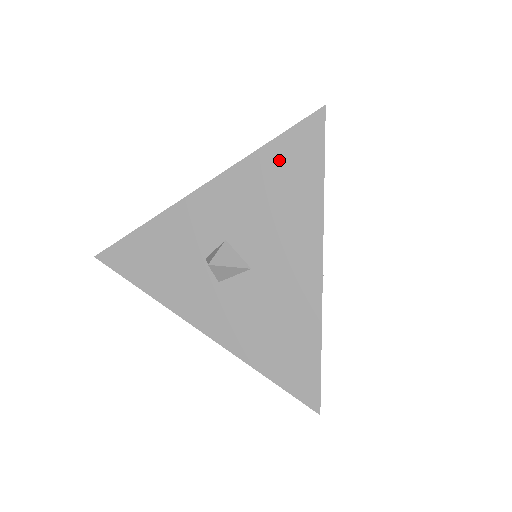
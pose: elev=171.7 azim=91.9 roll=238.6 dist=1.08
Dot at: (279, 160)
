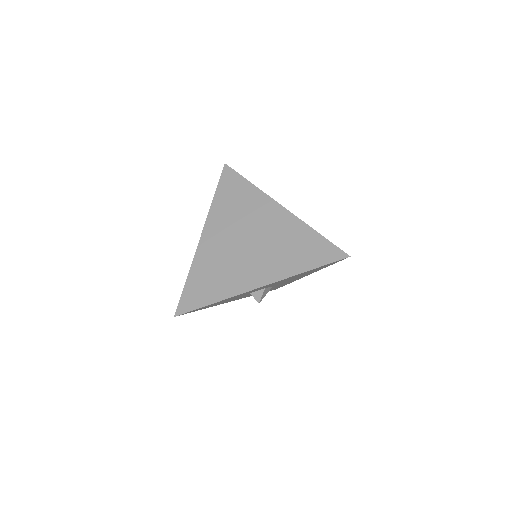
Dot at: occluded
